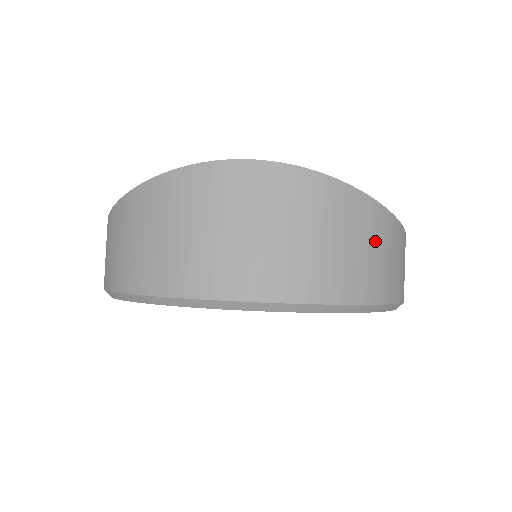
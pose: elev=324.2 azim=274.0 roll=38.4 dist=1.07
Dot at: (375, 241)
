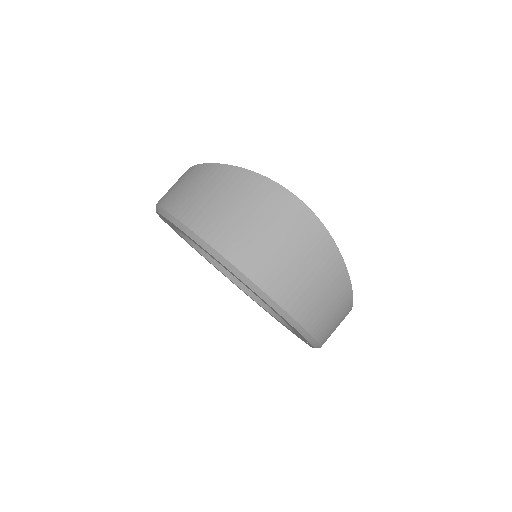
Dot at: (331, 295)
